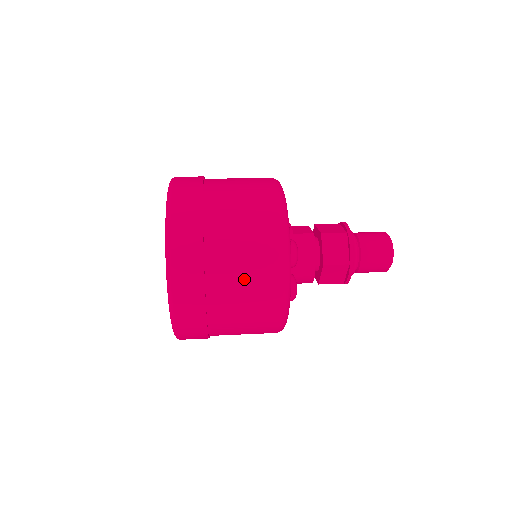
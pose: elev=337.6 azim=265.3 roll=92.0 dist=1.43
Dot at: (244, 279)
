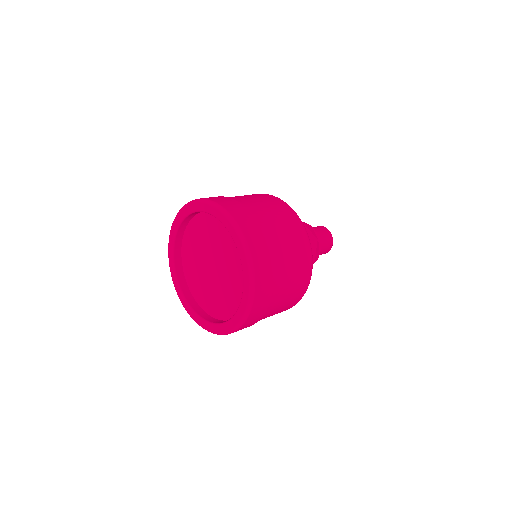
Dot at: (286, 237)
